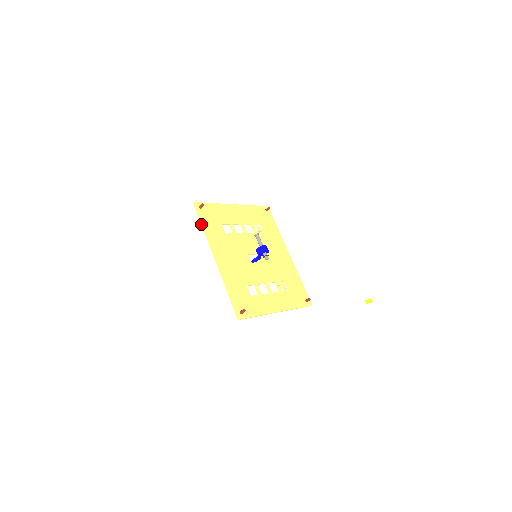
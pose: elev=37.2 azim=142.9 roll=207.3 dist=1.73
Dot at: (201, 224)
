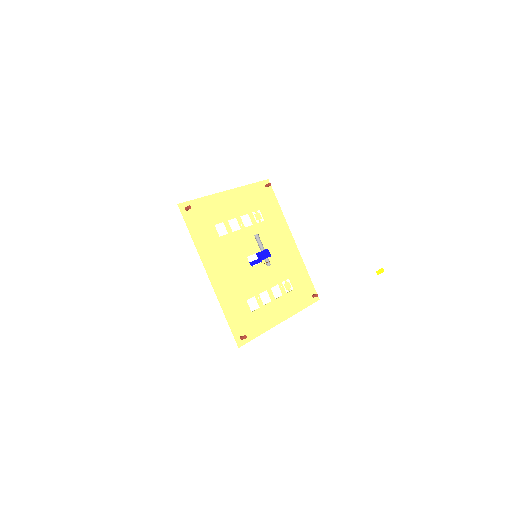
Dot at: occluded
